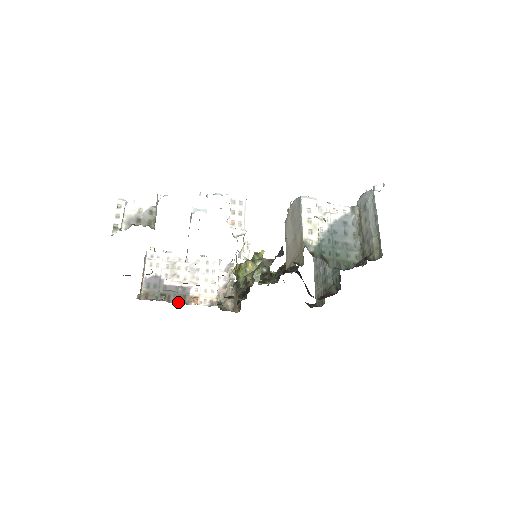
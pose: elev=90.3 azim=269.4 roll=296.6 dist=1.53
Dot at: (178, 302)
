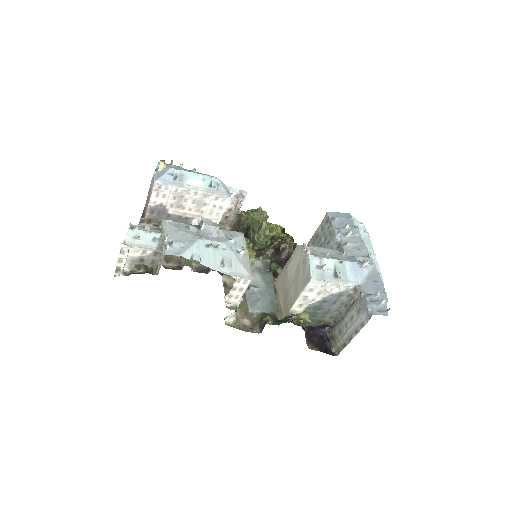
Dot at: occluded
